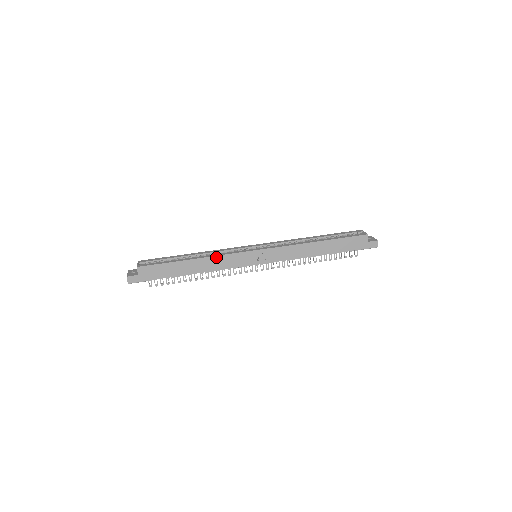
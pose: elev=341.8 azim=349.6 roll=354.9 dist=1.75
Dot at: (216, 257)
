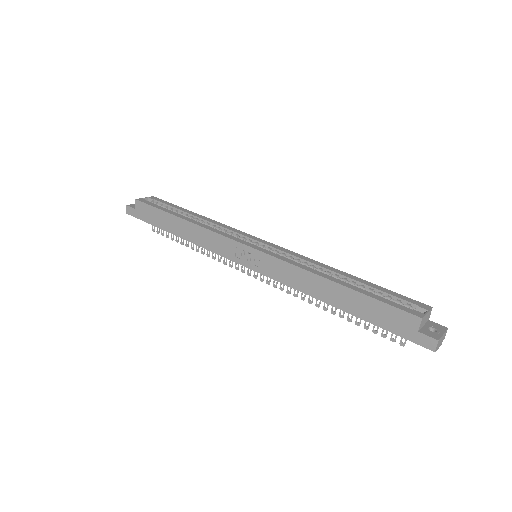
Dot at: (204, 229)
